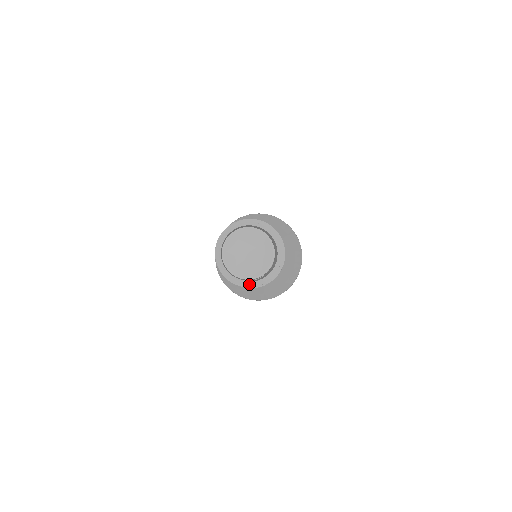
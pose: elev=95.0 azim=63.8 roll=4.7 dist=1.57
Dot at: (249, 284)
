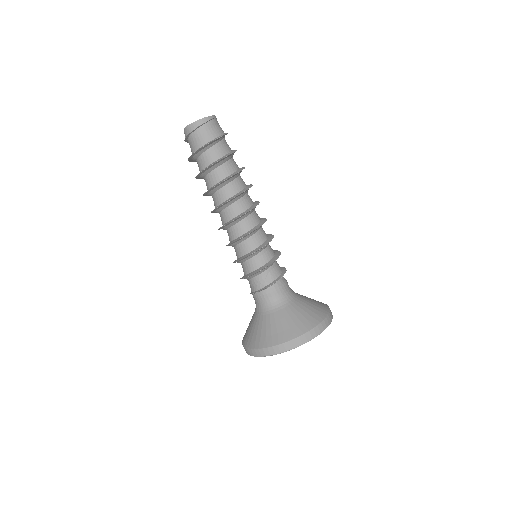
Dot at: (222, 136)
